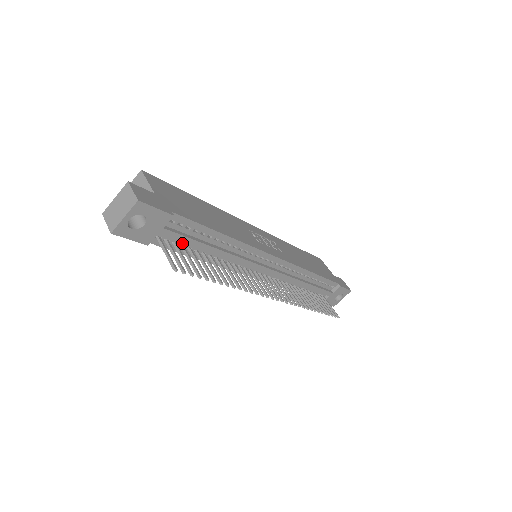
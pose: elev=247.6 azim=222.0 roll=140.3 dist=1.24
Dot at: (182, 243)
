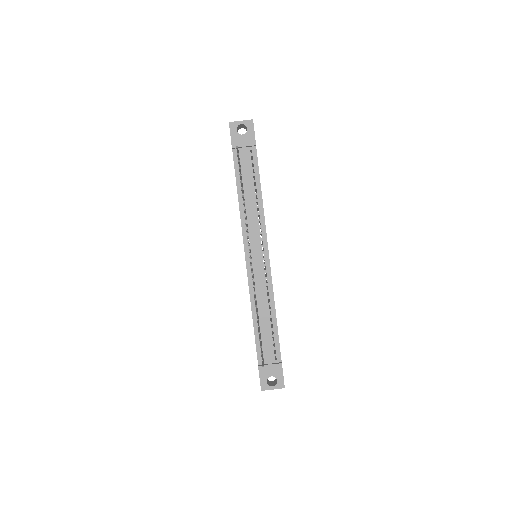
Dot at: (242, 171)
